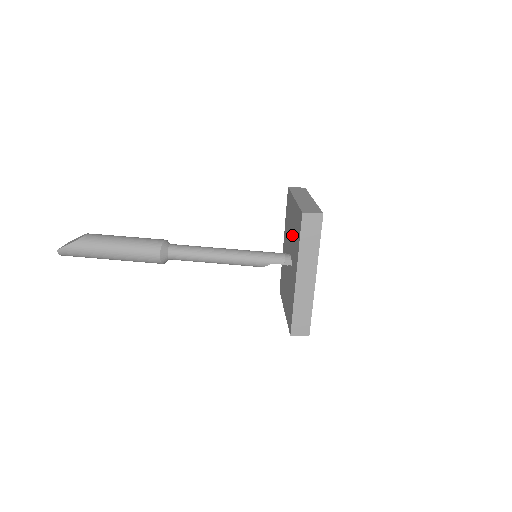
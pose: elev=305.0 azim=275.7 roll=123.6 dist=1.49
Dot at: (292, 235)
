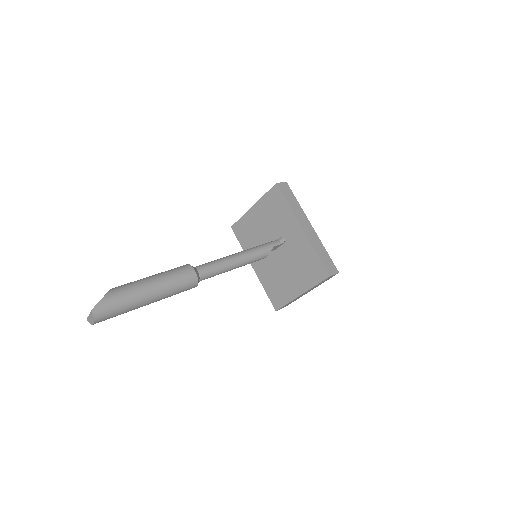
Dot at: (269, 227)
